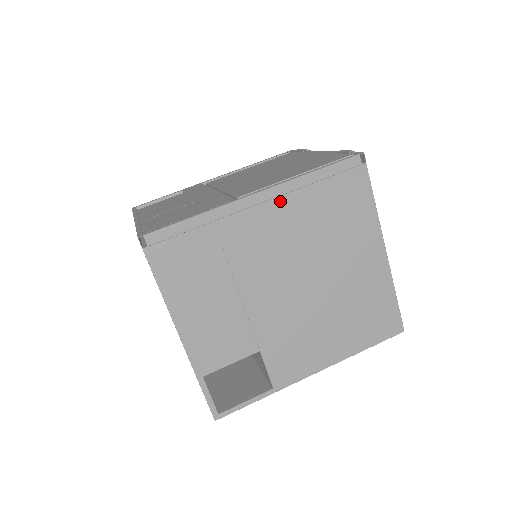
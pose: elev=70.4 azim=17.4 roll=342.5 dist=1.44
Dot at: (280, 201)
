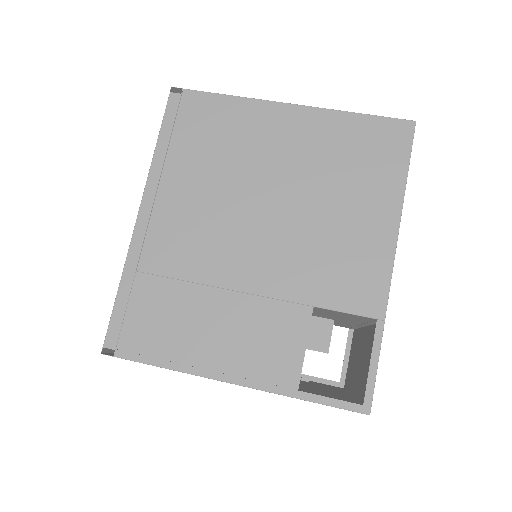
Dot at: (161, 194)
